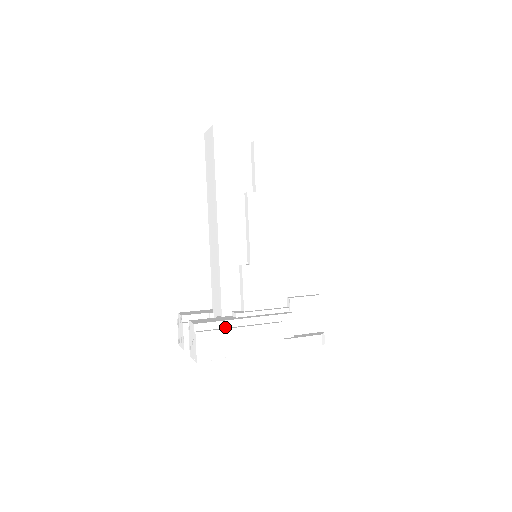
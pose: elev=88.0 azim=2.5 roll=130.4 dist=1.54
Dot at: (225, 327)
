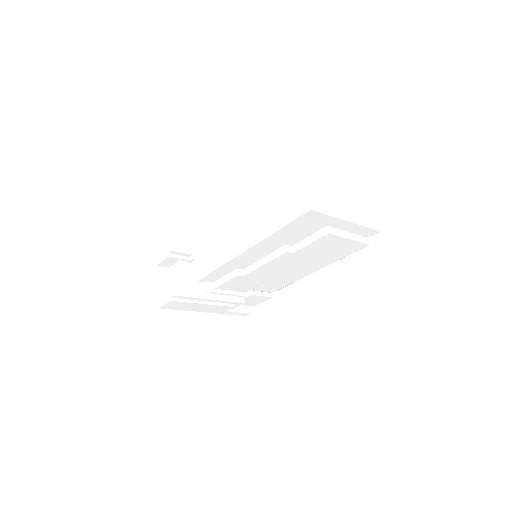
Dot at: (193, 299)
